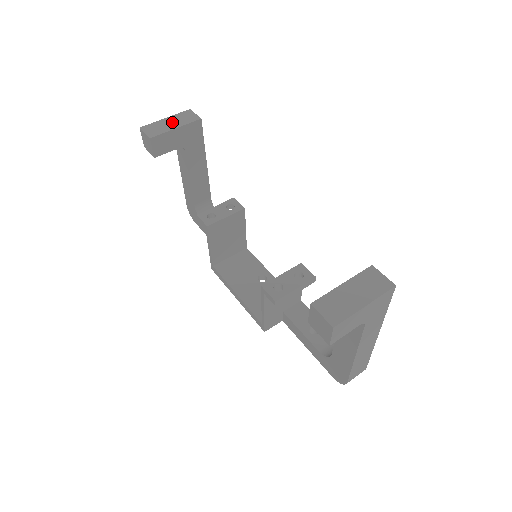
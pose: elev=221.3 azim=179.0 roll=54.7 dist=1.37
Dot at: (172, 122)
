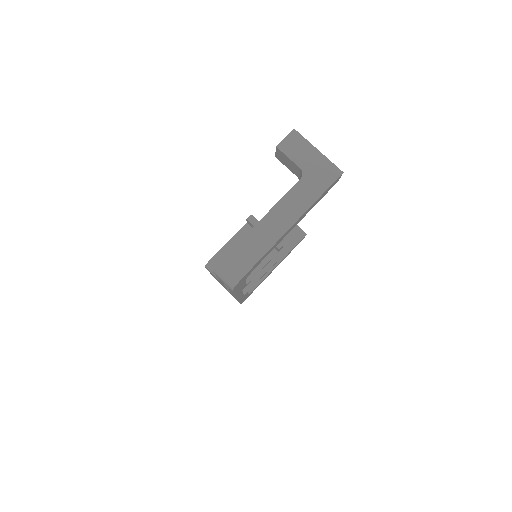
Dot at: occluded
